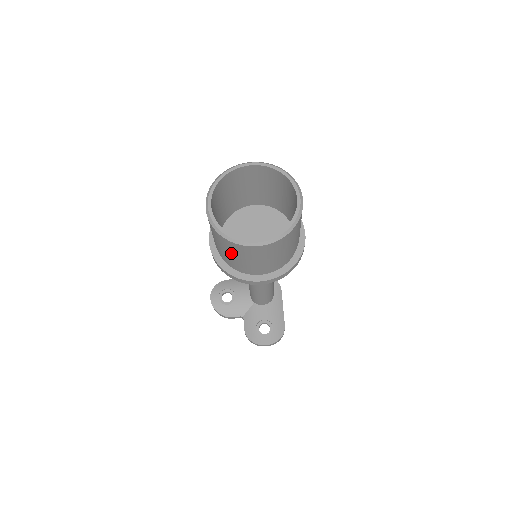
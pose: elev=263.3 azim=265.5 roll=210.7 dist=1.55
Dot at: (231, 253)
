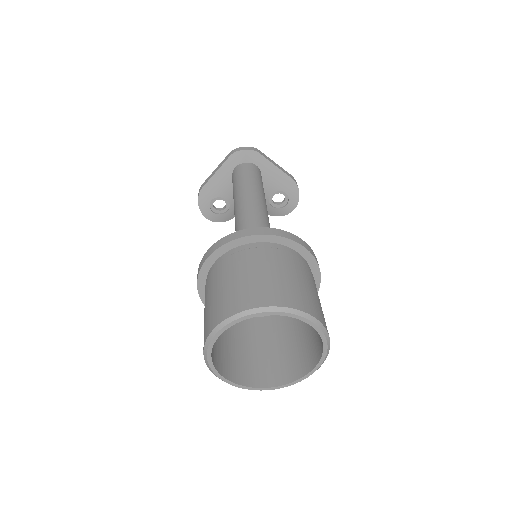
Dot at: occluded
